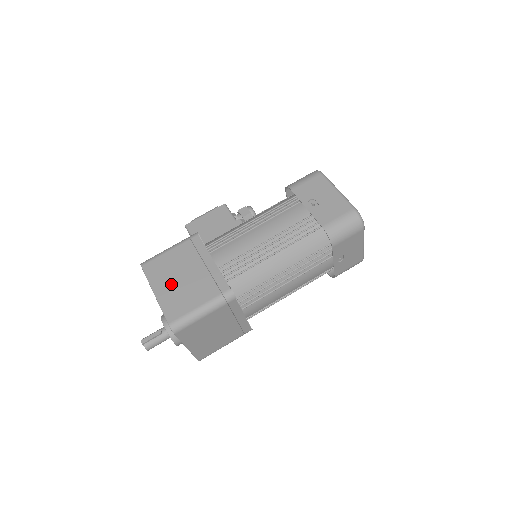
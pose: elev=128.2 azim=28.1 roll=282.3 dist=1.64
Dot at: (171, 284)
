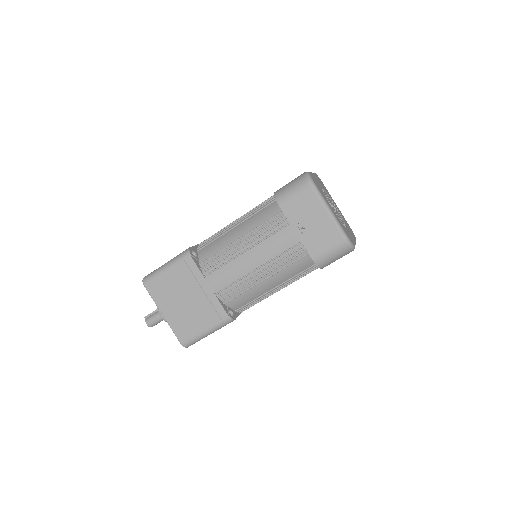
Dot at: occluded
